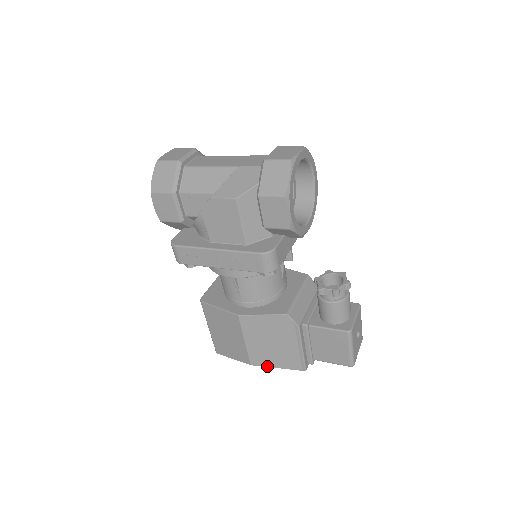
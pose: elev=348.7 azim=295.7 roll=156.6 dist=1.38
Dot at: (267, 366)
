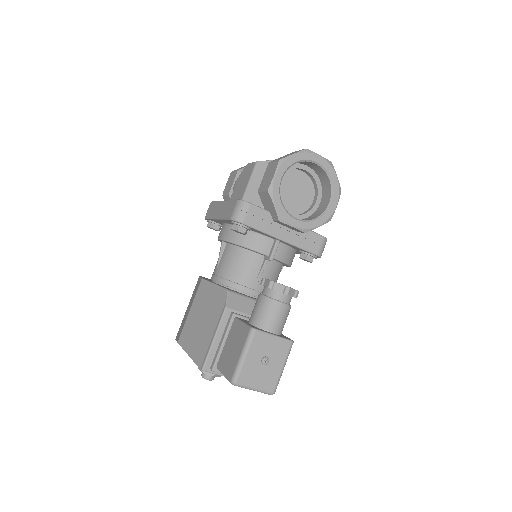
Dot at: (185, 349)
